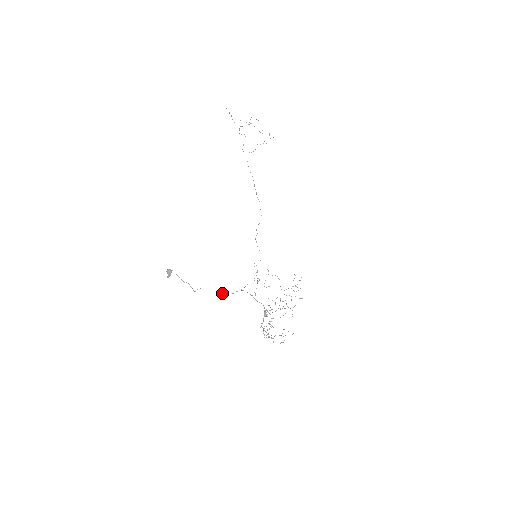
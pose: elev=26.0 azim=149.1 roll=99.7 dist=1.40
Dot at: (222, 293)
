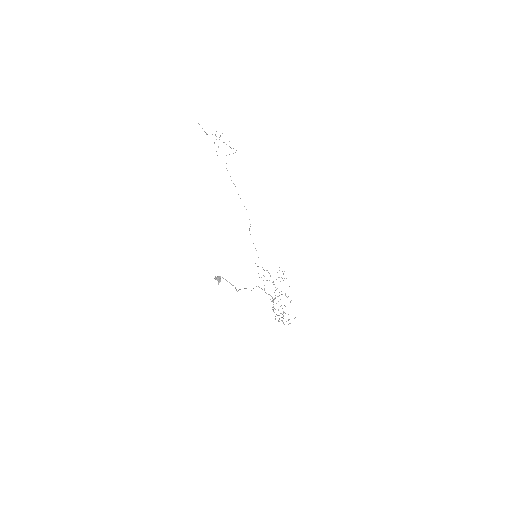
Dot at: occluded
